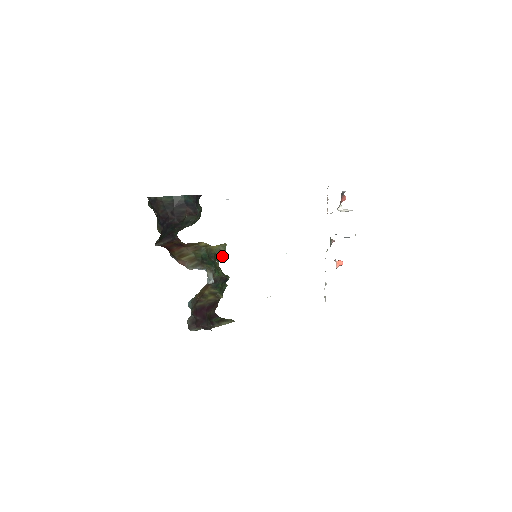
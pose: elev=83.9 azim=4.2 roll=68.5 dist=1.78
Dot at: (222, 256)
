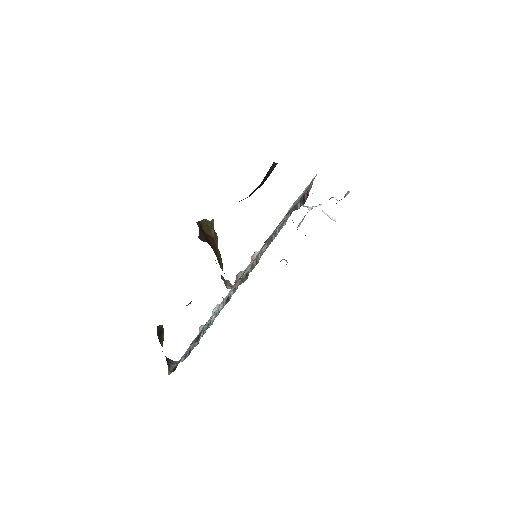
Dot at: occluded
